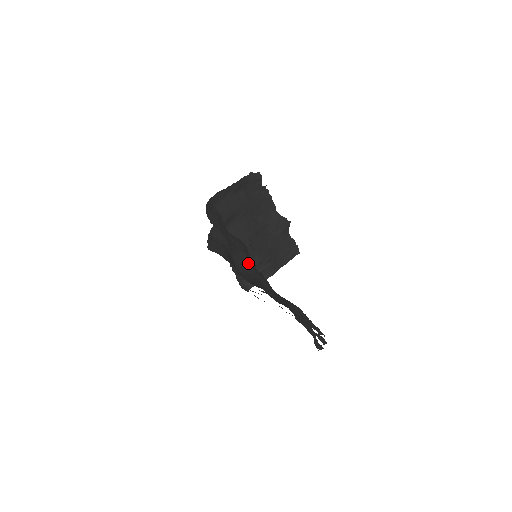
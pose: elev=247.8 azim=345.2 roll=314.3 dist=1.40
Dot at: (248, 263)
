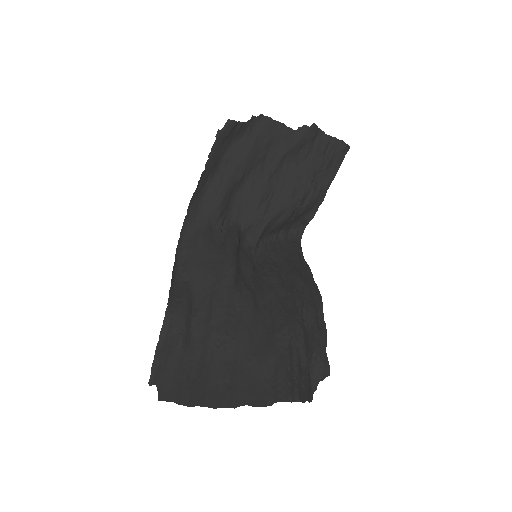
Dot at: (212, 336)
